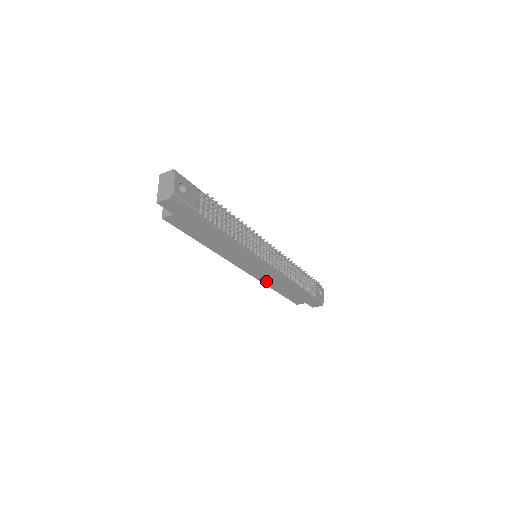
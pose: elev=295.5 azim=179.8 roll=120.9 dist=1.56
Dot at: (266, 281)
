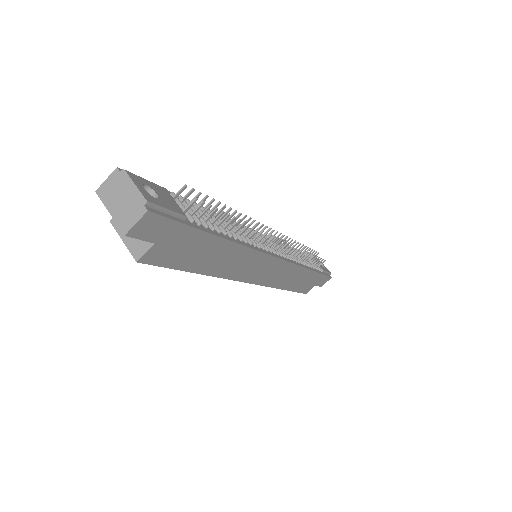
Dot at: (276, 283)
